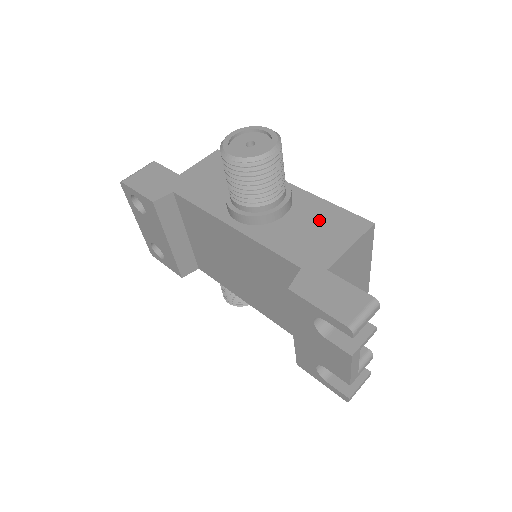
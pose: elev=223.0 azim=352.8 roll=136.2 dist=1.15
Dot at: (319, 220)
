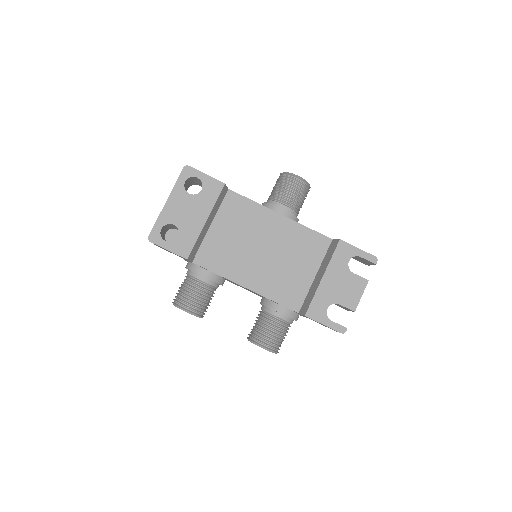
Dot at: occluded
